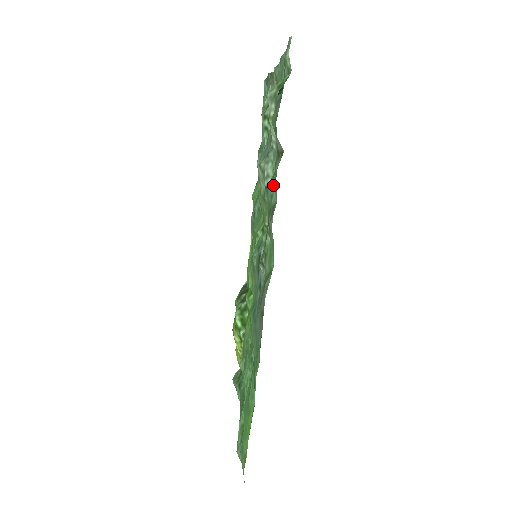
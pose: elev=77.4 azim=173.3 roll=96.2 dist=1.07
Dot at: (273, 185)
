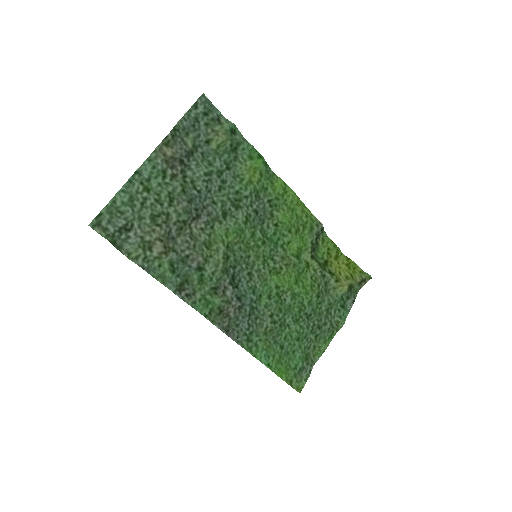
Dot at: (174, 270)
